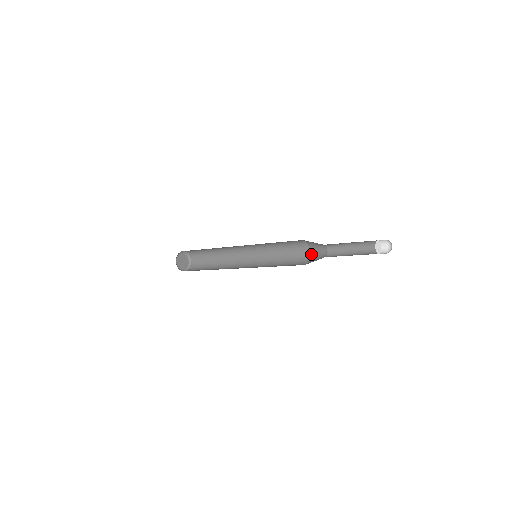
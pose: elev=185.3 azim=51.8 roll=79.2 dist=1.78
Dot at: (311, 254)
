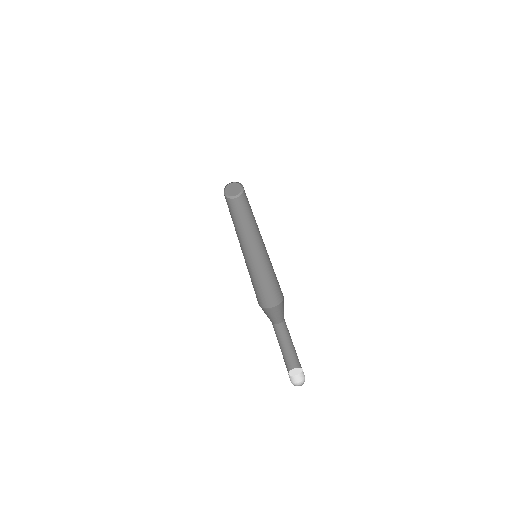
Dot at: (282, 302)
